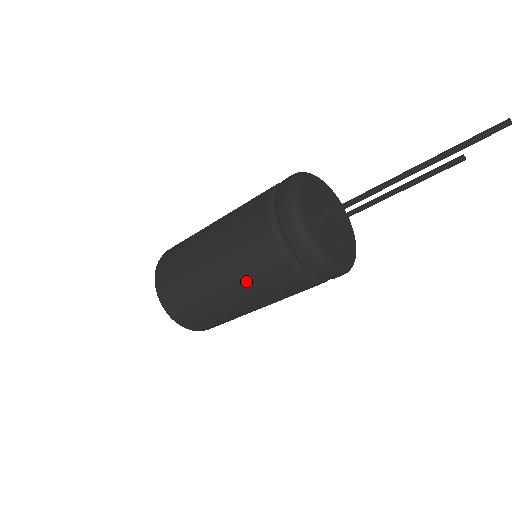
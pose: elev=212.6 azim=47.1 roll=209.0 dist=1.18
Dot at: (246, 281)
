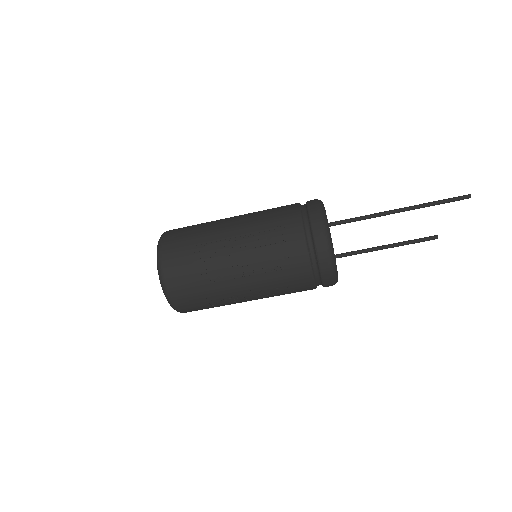
Dot at: (255, 225)
